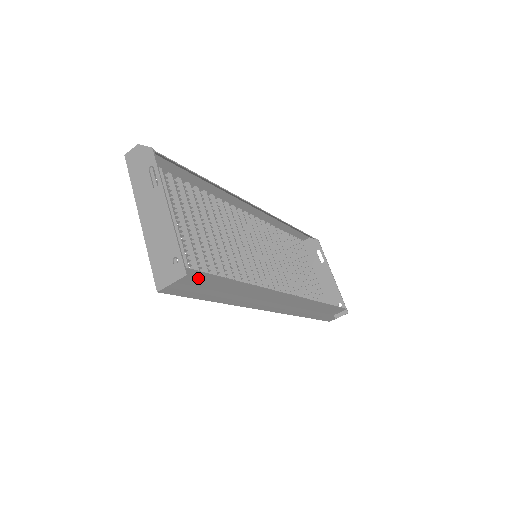
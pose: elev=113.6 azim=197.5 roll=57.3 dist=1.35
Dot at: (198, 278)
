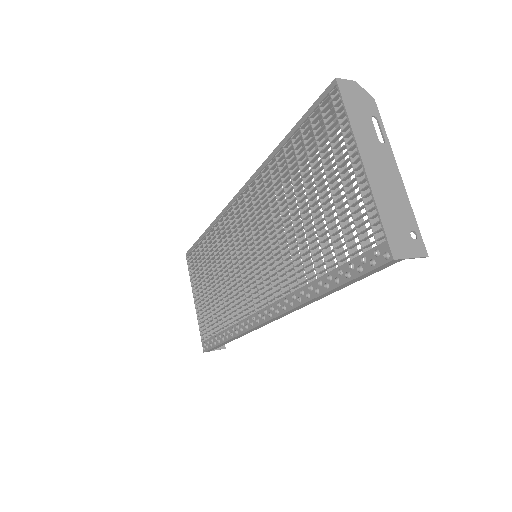
Dot at: occluded
